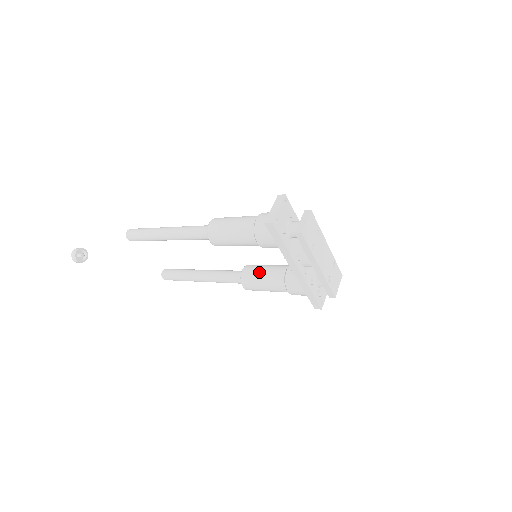
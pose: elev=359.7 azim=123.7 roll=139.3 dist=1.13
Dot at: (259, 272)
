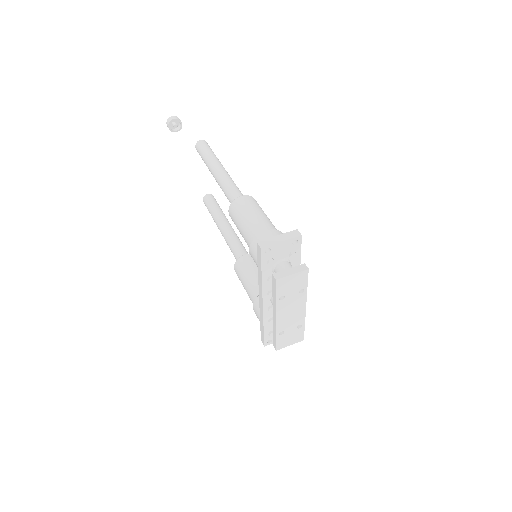
Dot at: (251, 269)
